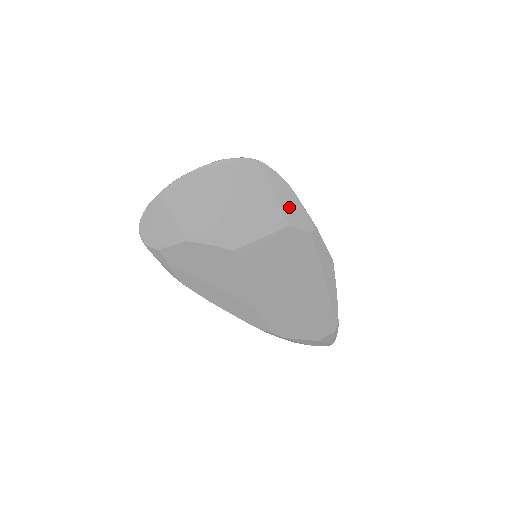
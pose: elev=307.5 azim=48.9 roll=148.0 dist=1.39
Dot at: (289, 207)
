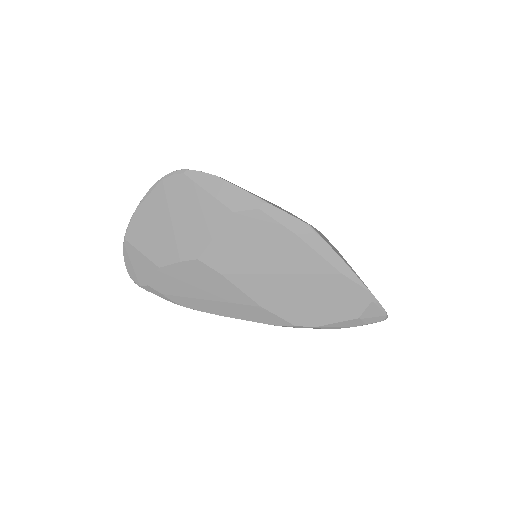
Dot at: (225, 195)
